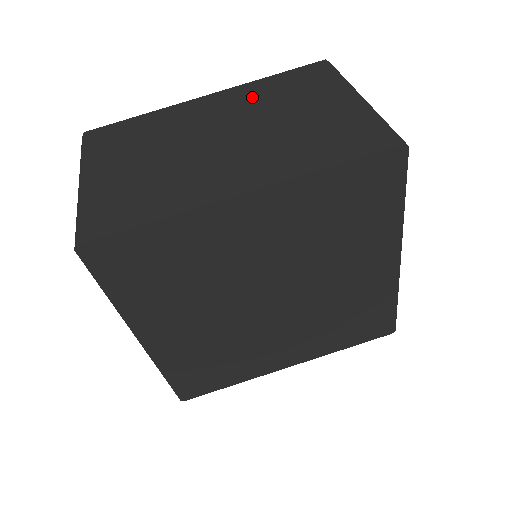
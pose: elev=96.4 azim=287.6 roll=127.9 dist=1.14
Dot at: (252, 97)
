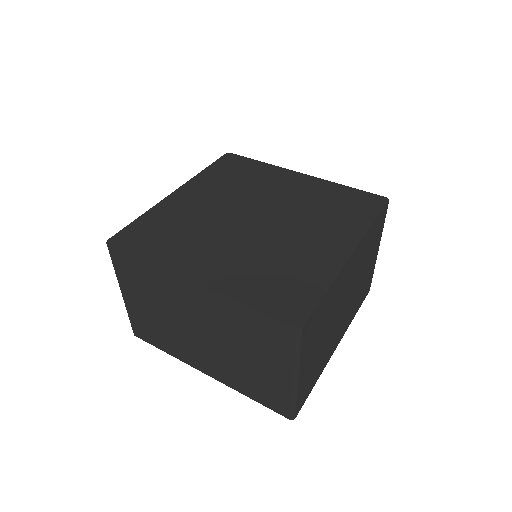
Dot at: occluded
